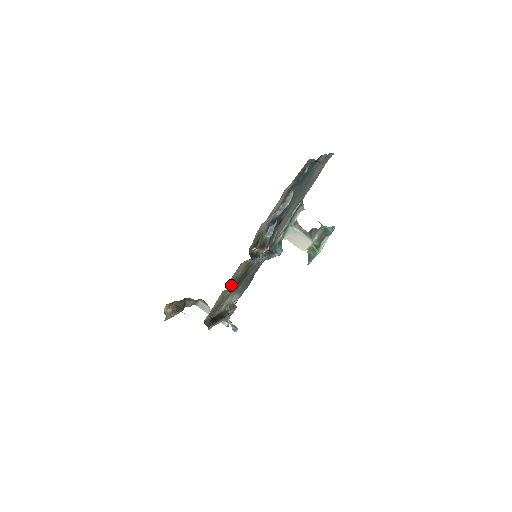
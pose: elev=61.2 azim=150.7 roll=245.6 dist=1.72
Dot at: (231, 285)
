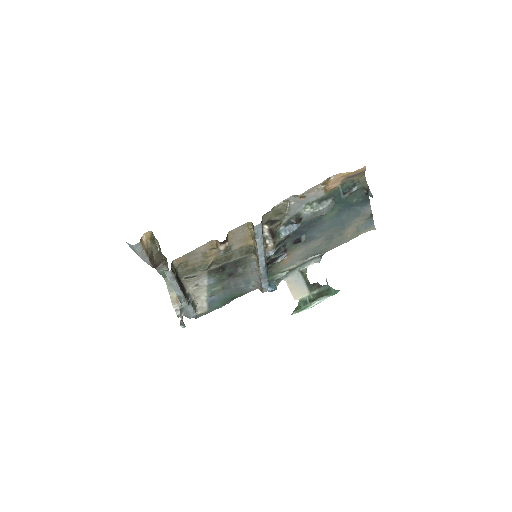
Dot at: (219, 253)
